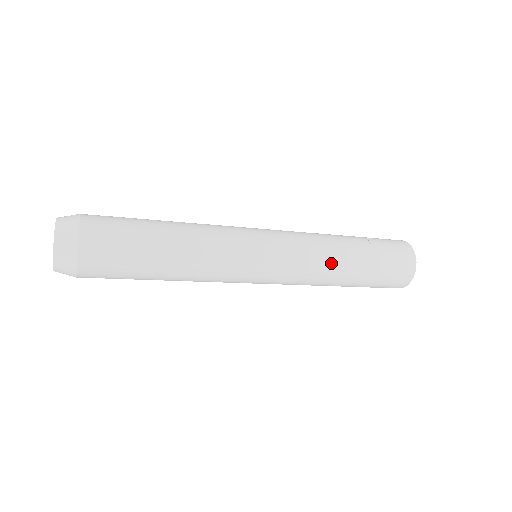
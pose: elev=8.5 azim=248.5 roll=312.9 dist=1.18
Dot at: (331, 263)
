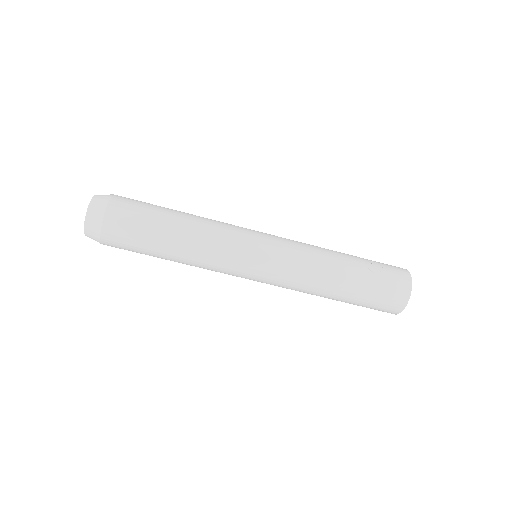
Dot at: (321, 276)
